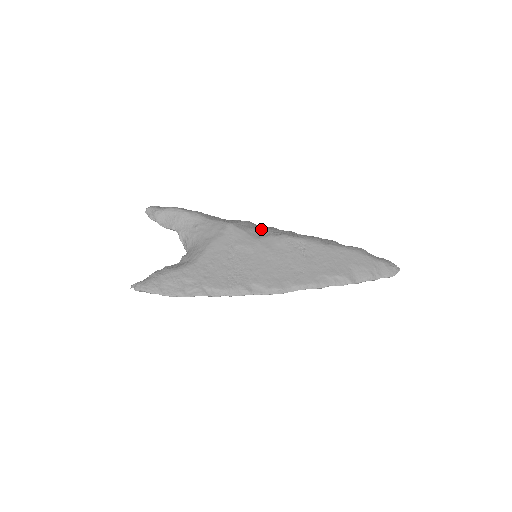
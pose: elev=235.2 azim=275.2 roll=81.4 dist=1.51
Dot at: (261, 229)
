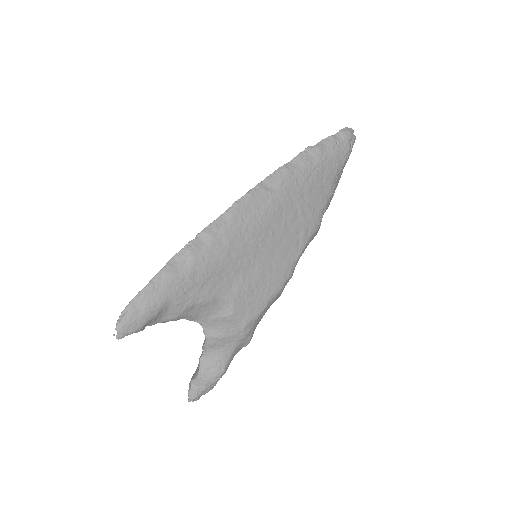
Dot at: occluded
